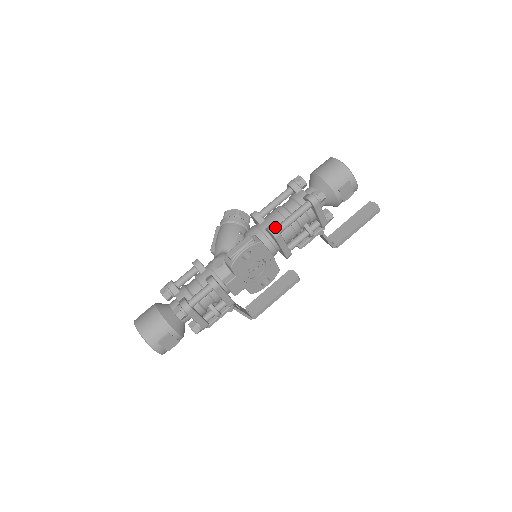
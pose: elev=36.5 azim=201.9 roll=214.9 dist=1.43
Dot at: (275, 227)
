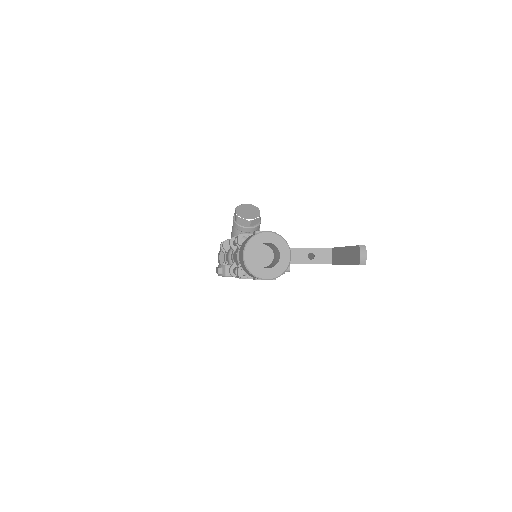
Dot at: (230, 272)
